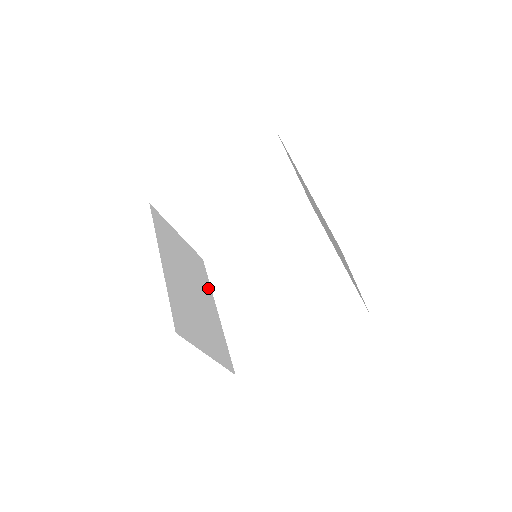
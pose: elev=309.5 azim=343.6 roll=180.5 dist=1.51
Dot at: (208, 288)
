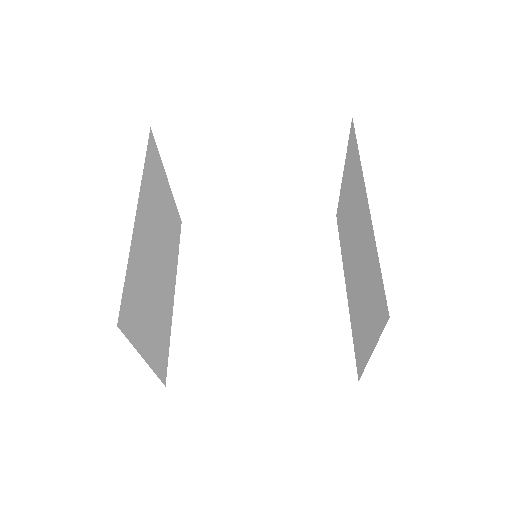
Dot at: (175, 261)
